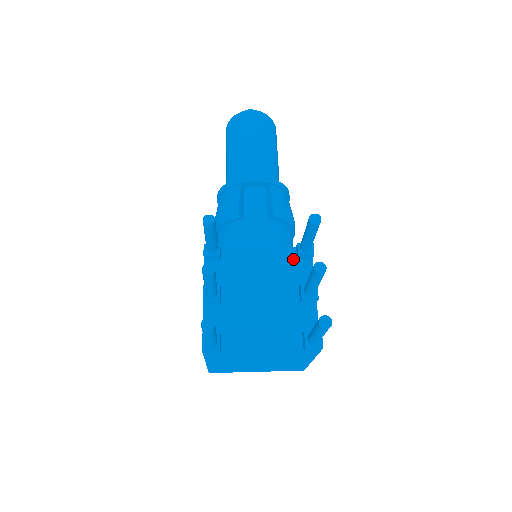
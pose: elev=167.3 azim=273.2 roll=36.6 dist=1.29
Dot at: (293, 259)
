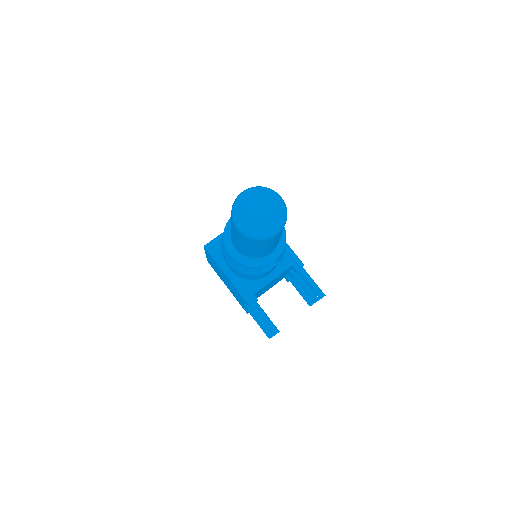
Dot at: occluded
